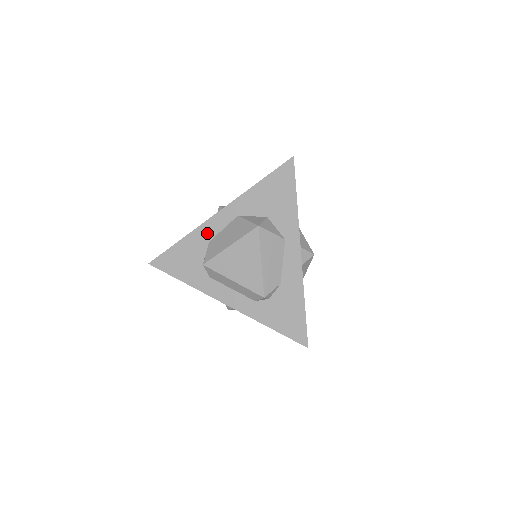
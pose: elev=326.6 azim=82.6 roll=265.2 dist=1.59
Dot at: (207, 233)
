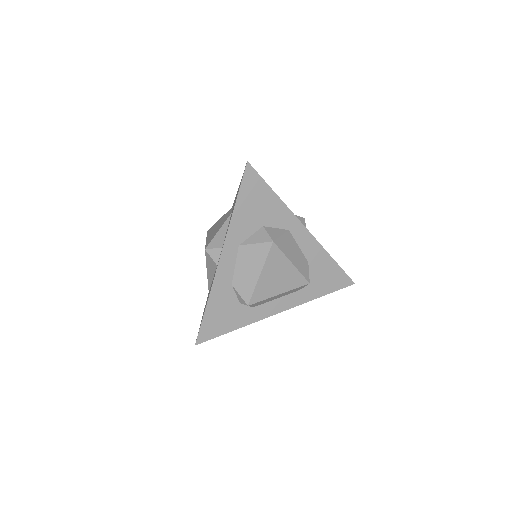
Dot at: (224, 280)
